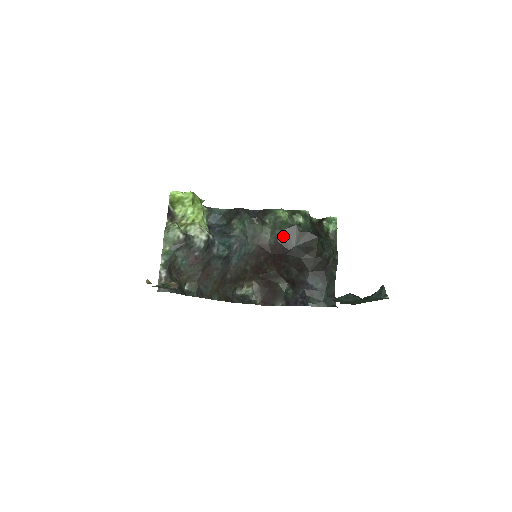
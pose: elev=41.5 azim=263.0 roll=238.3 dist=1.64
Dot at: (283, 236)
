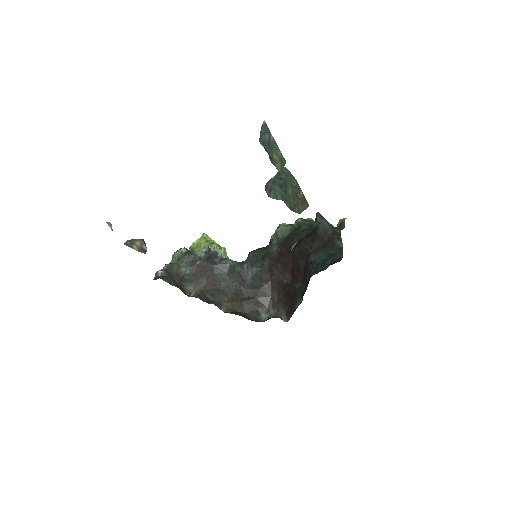
Dot at: (286, 240)
